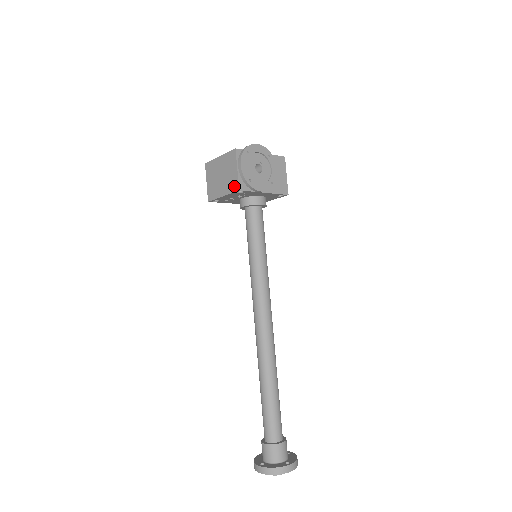
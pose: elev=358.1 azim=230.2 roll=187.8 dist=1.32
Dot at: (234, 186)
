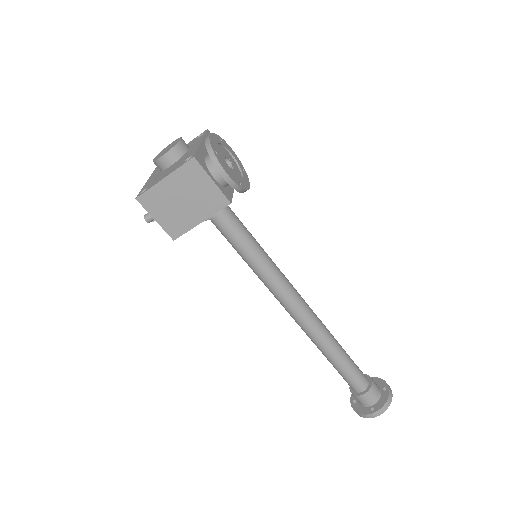
Dot at: (218, 202)
